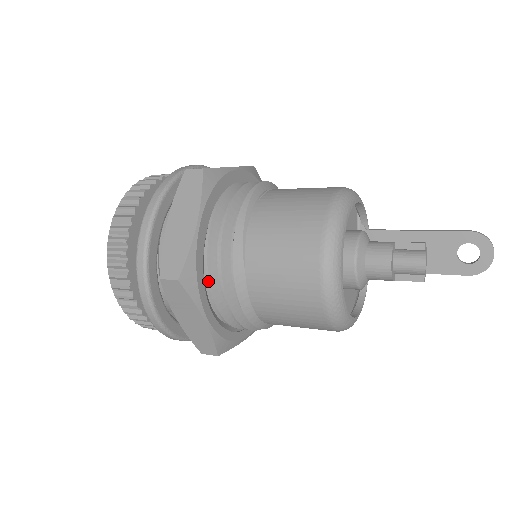
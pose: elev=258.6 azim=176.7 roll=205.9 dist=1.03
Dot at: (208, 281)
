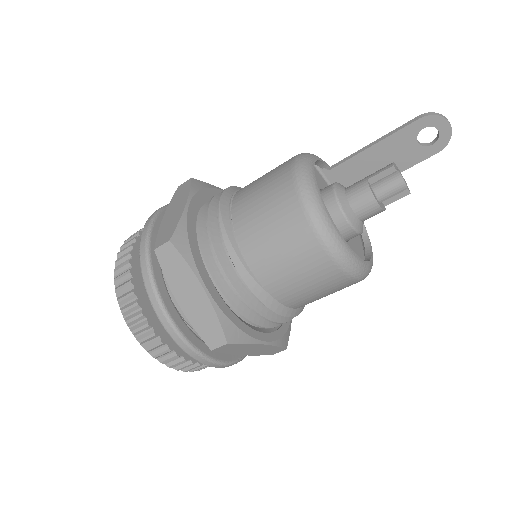
Dot at: (245, 319)
